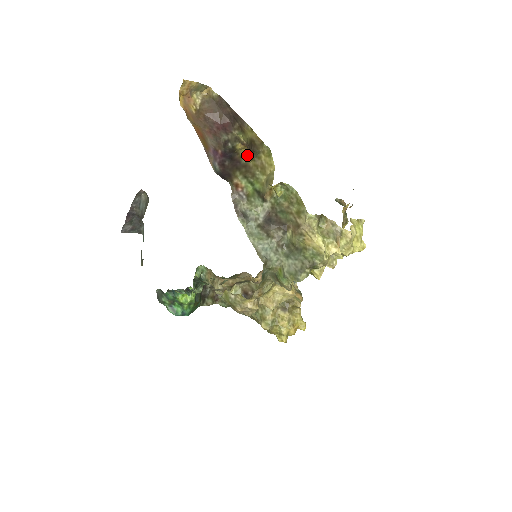
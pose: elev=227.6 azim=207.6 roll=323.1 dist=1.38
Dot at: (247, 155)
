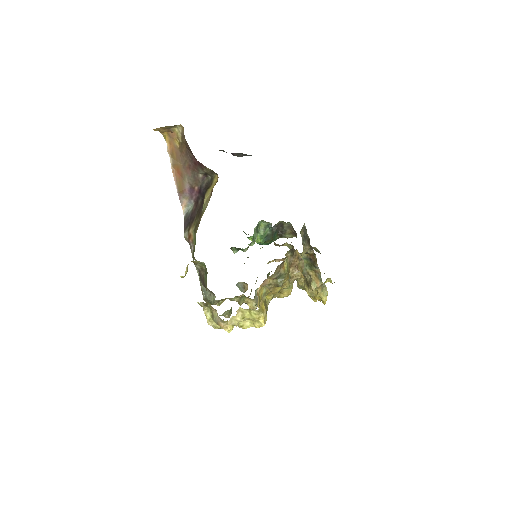
Dot at: (204, 204)
